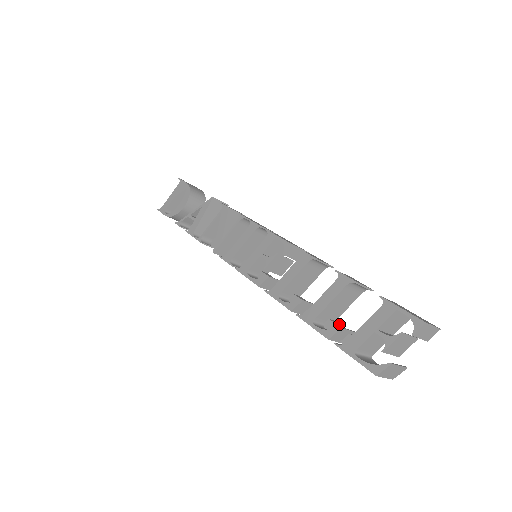
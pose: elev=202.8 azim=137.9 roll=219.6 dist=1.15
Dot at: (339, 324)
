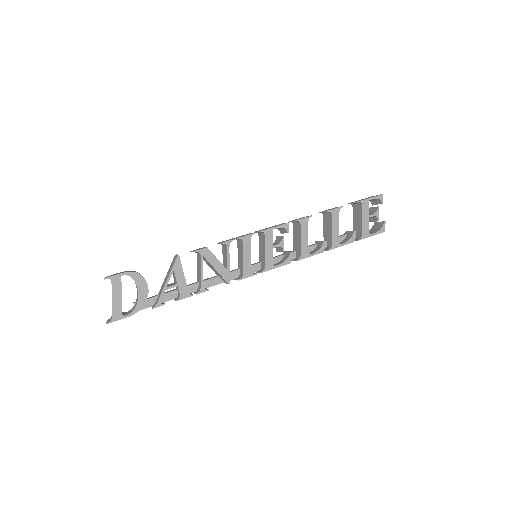
Dot at: occluded
